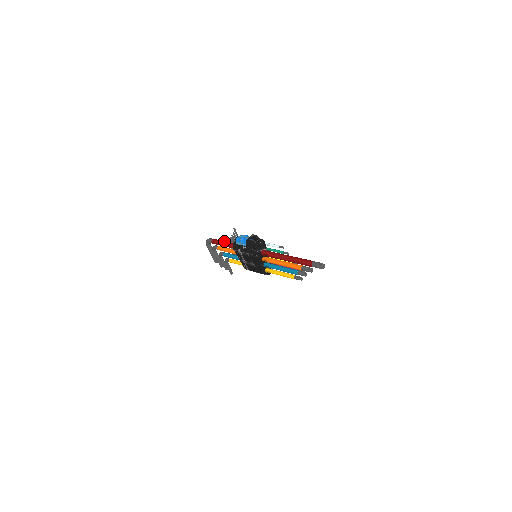
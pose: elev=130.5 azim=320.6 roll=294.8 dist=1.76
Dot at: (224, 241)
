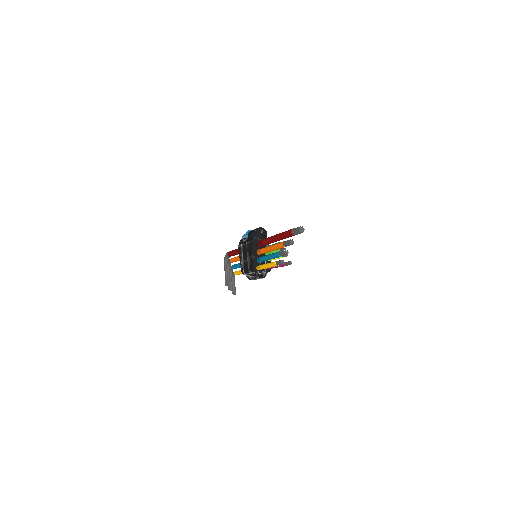
Dot at: occluded
